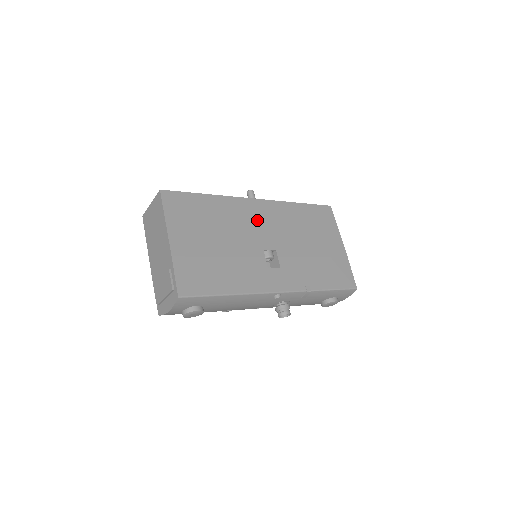
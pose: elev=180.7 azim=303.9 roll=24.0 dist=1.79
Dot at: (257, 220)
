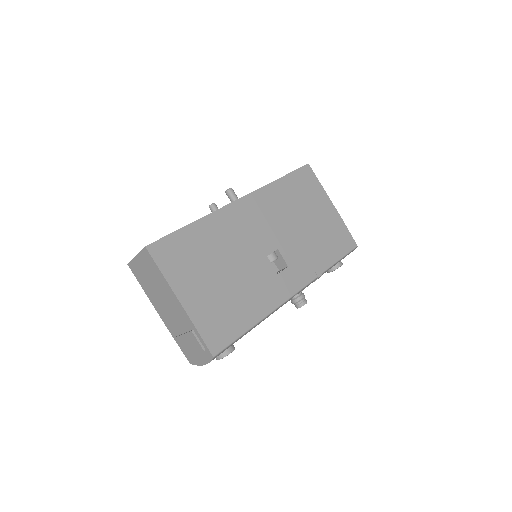
Dot at: (249, 225)
